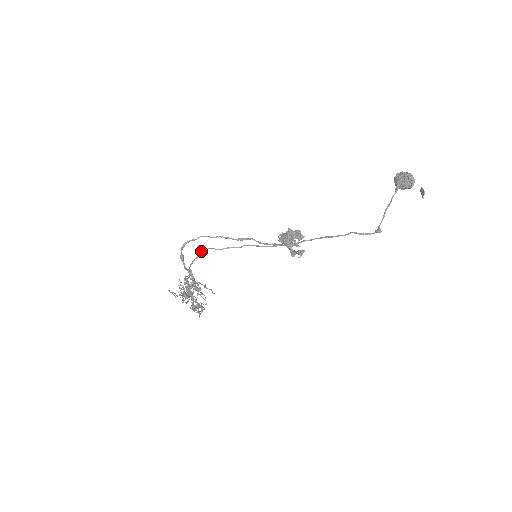
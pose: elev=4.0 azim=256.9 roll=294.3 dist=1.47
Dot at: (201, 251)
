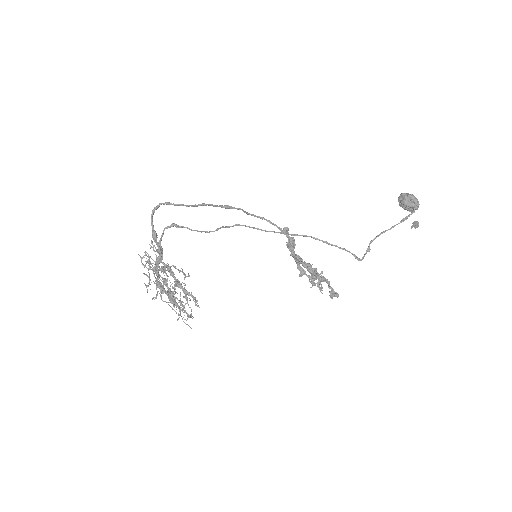
Dot at: (181, 227)
